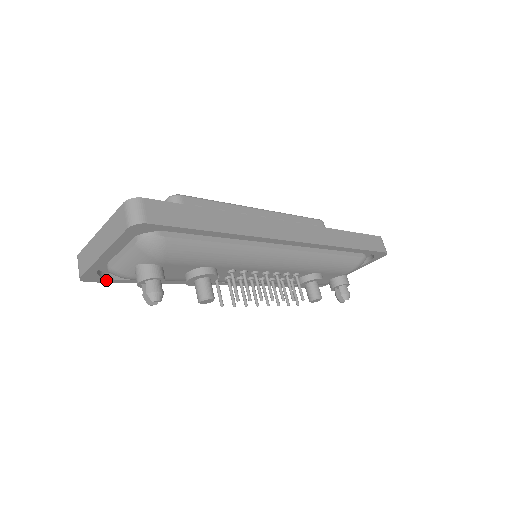
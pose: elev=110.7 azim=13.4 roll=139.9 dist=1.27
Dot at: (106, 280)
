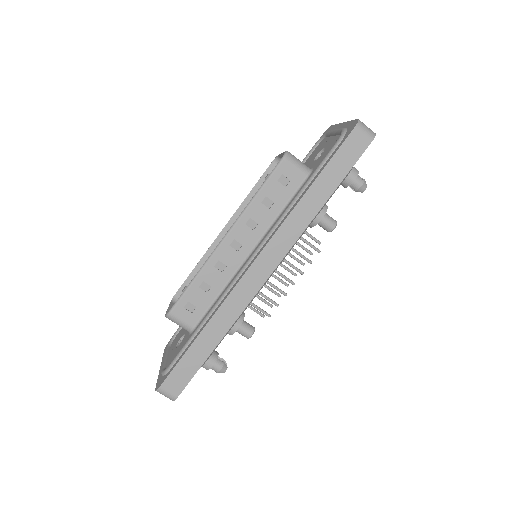
Dot at: occluded
